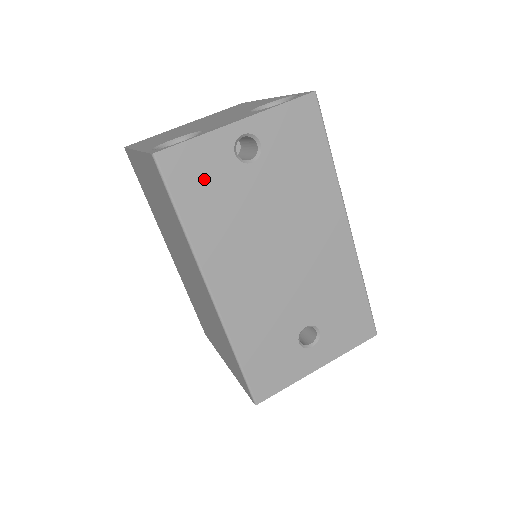
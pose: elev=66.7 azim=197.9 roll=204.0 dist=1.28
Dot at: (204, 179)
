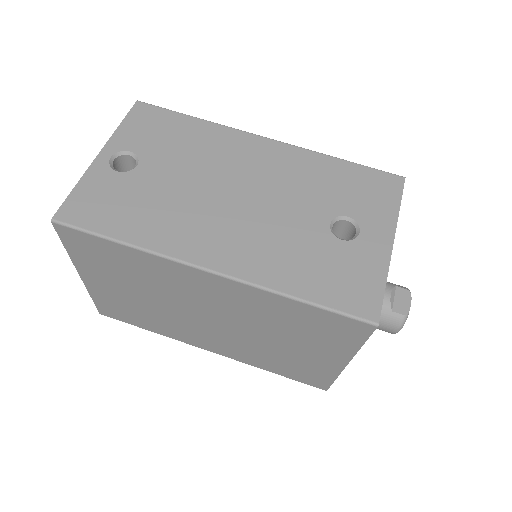
Dot at: (109, 203)
